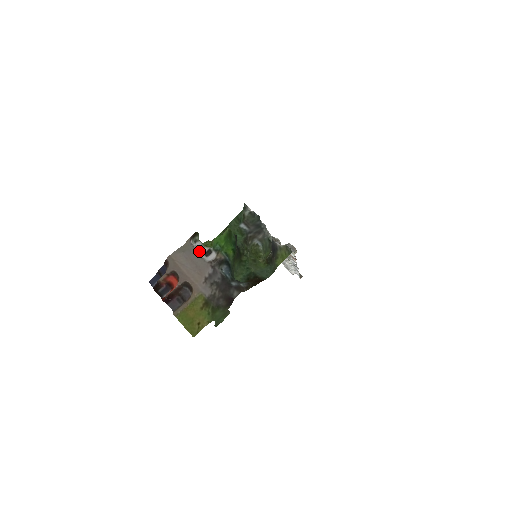
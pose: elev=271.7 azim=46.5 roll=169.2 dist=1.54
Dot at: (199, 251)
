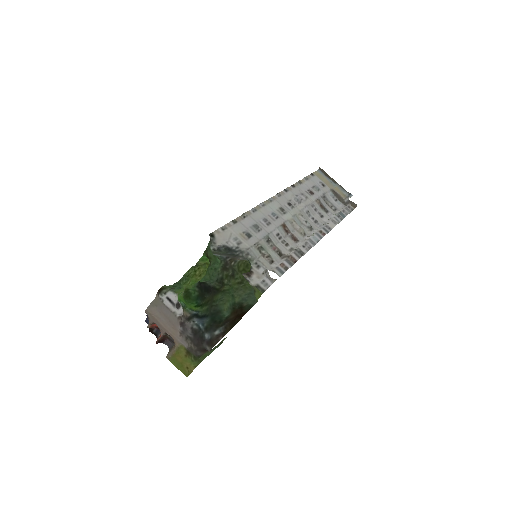
Dot at: (170, 303)
